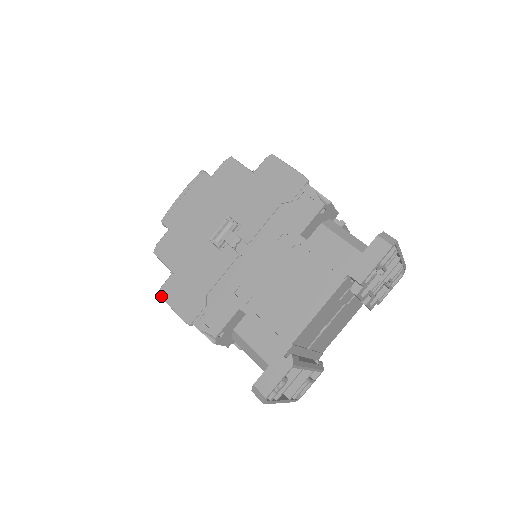
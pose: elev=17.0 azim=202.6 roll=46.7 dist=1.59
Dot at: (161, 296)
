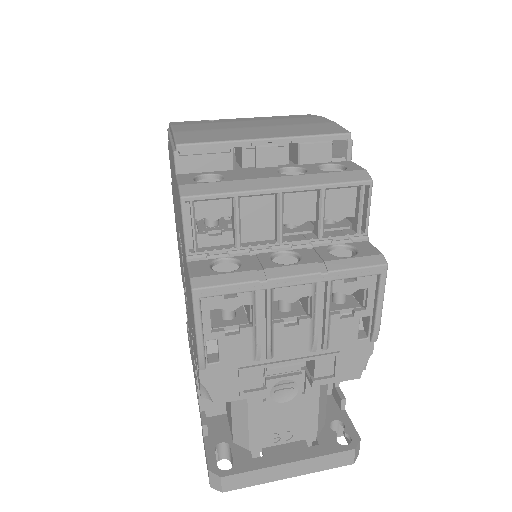
Dot at: occluded
